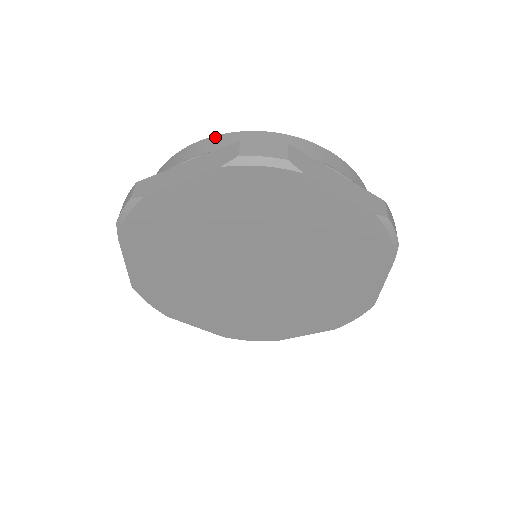
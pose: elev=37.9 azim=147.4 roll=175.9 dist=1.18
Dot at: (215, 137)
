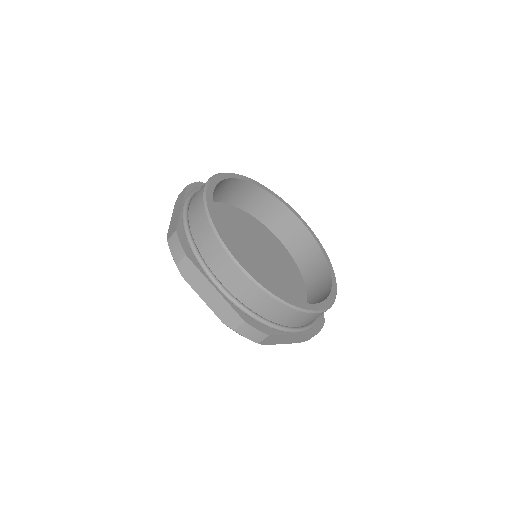
Dot at: (202, 200)
